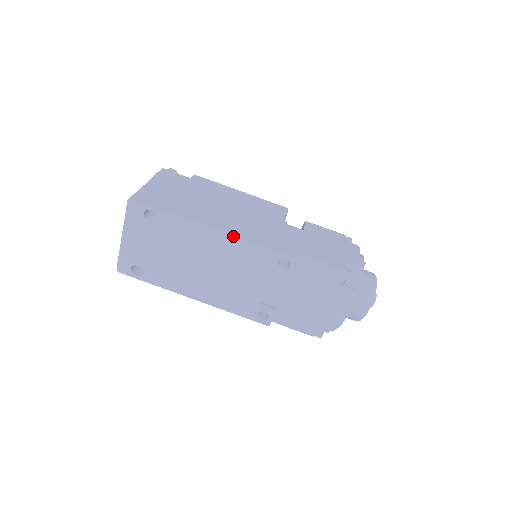
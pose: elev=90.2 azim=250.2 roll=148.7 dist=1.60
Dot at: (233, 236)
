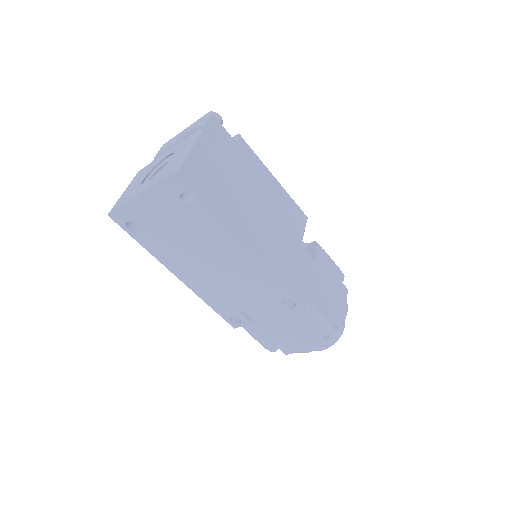
Dot at: (261, 263)
